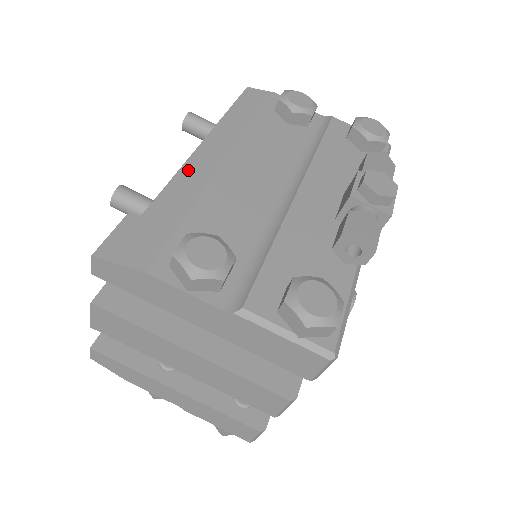
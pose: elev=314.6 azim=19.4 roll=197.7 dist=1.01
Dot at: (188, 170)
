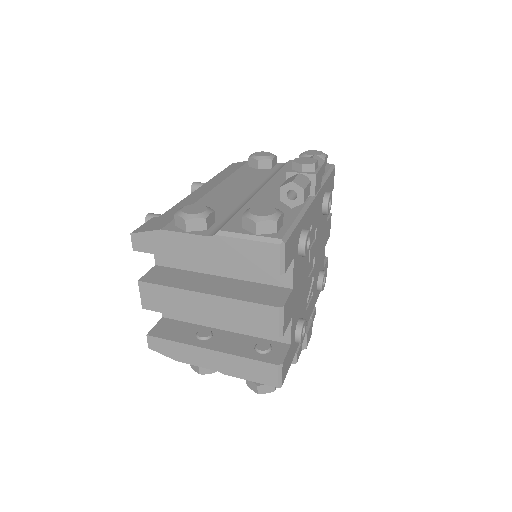
Dot at: (190, 197)
